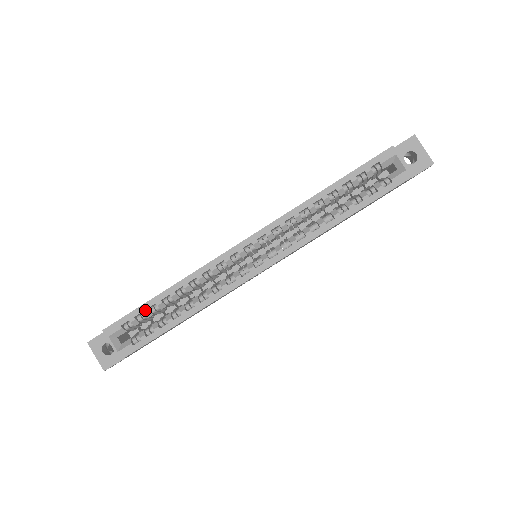
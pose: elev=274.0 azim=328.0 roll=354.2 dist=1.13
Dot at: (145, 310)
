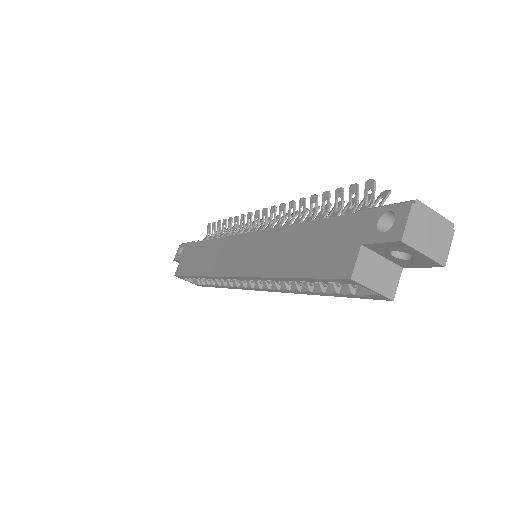
Dot at: (191, 278)
